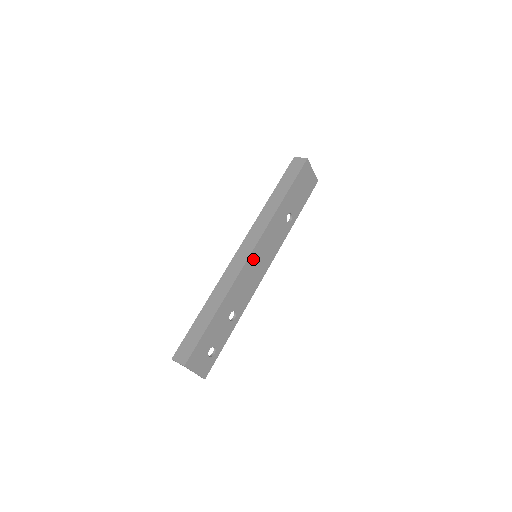
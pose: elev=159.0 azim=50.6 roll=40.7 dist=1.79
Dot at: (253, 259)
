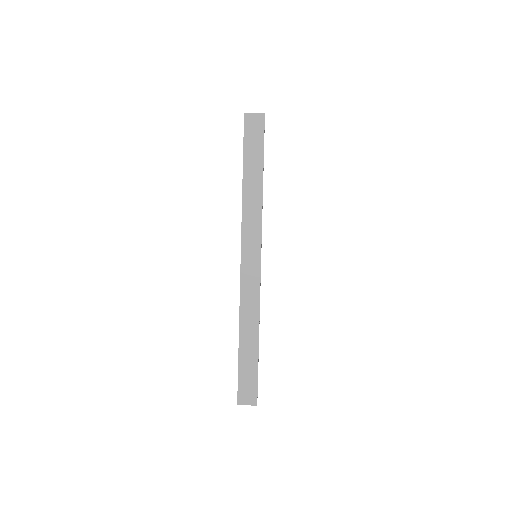
Dot at: occluded
